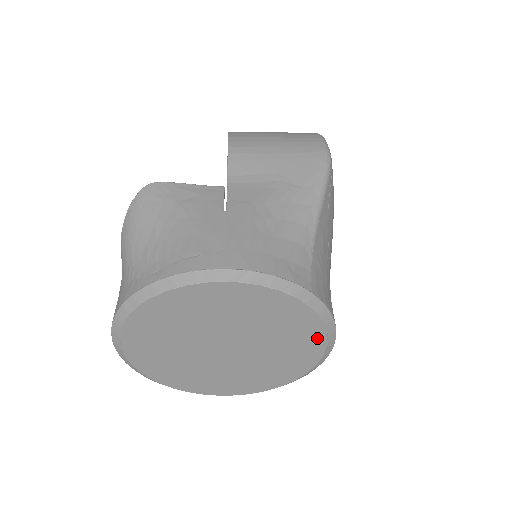
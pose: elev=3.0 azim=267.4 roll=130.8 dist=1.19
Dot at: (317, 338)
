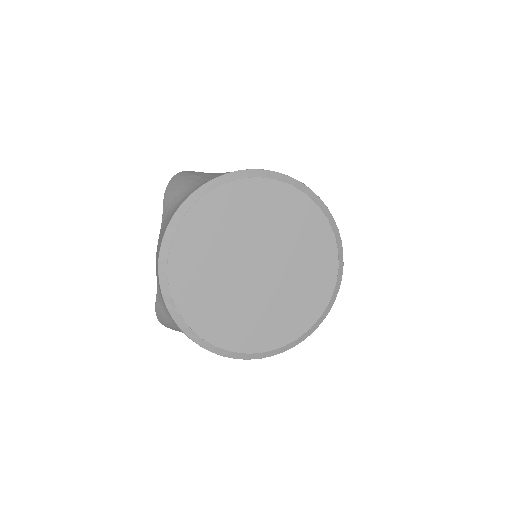
Dot at: (331, 258)
